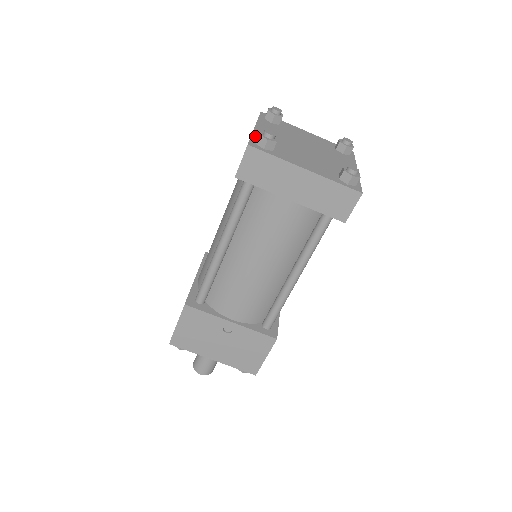
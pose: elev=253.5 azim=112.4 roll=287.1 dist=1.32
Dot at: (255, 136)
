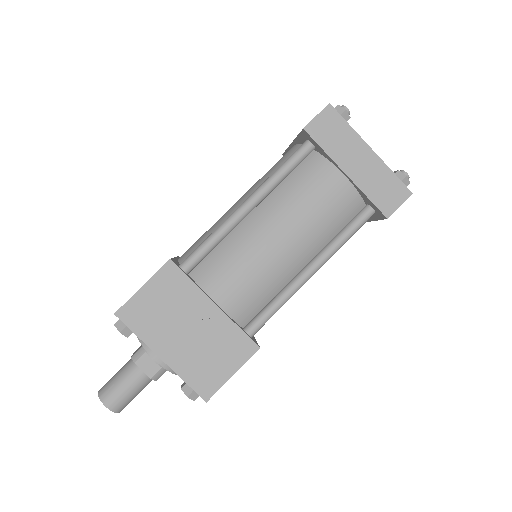
Dot at: occluded
